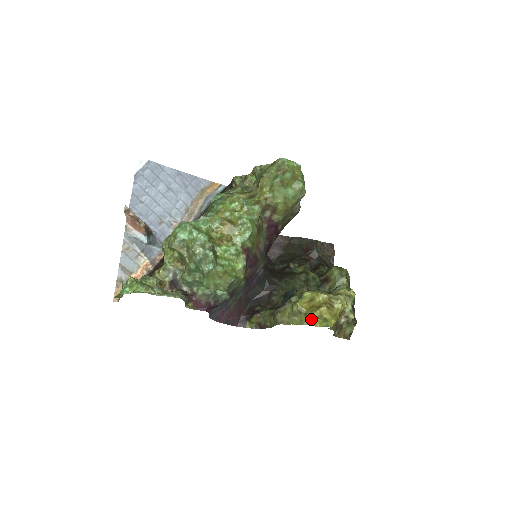
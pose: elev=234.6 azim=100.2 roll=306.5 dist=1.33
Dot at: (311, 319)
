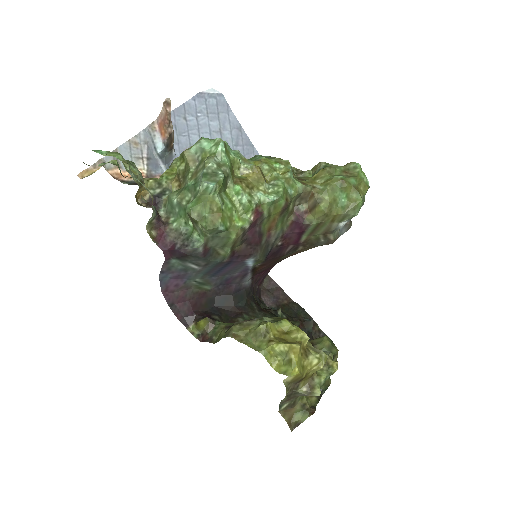
Dot at: (272, 351)
